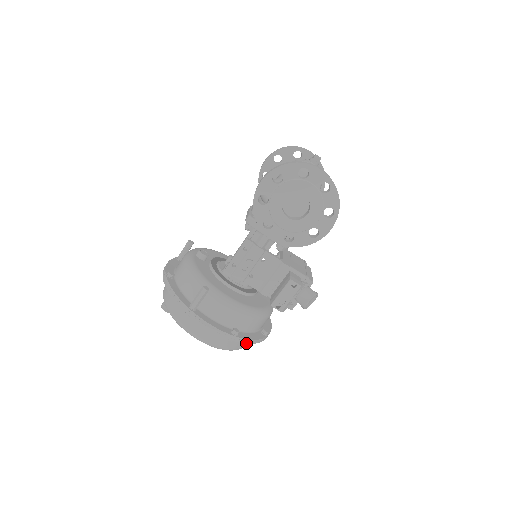
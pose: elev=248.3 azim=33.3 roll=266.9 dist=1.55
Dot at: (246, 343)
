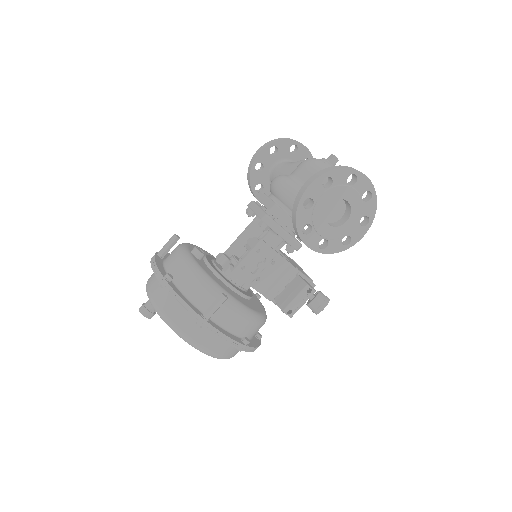
Dot at: (251, 351)
